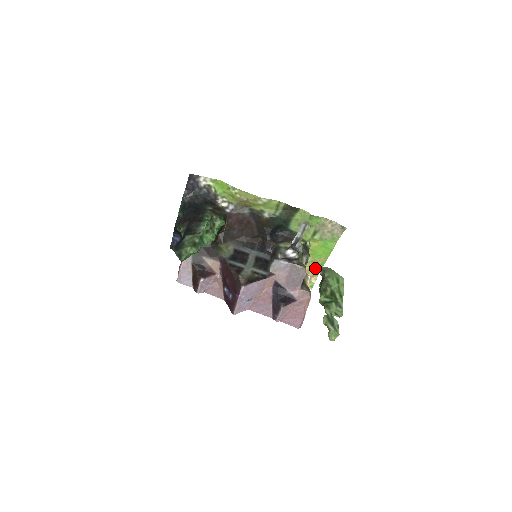
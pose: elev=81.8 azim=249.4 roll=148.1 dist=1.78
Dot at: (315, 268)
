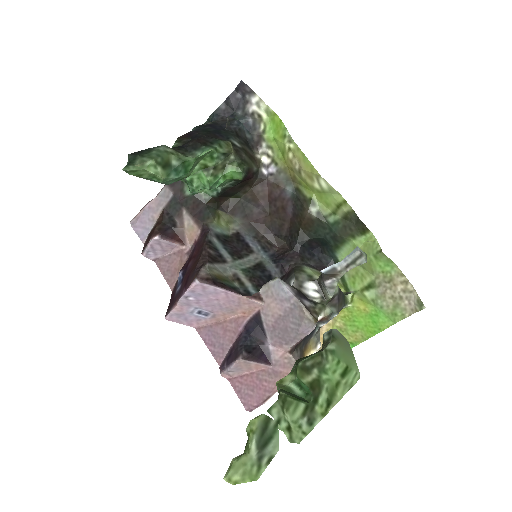
Dot at: occluded
